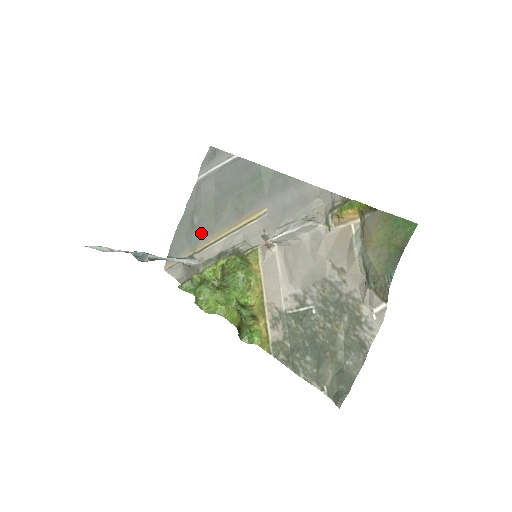
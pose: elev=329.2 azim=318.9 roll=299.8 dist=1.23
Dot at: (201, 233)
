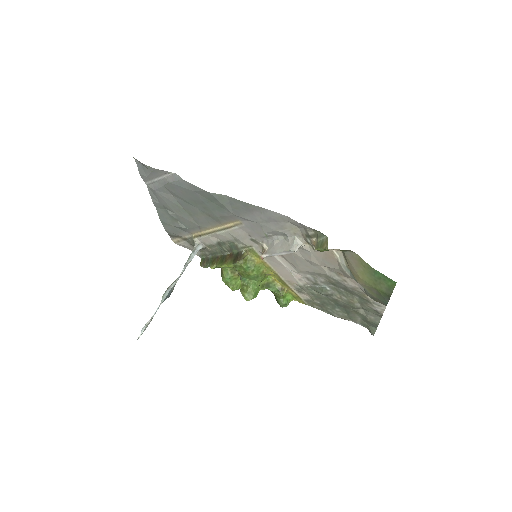
Dot at: (187, 226)
